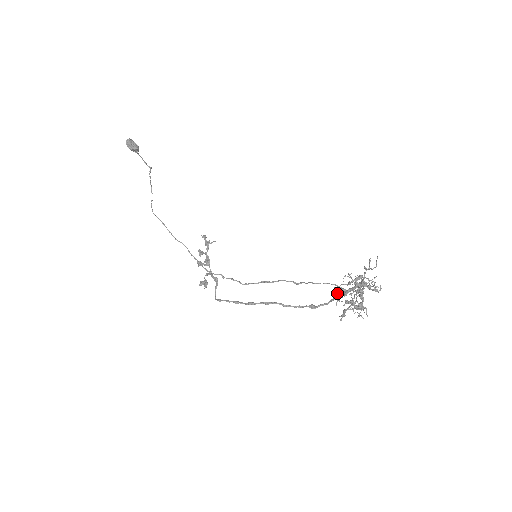
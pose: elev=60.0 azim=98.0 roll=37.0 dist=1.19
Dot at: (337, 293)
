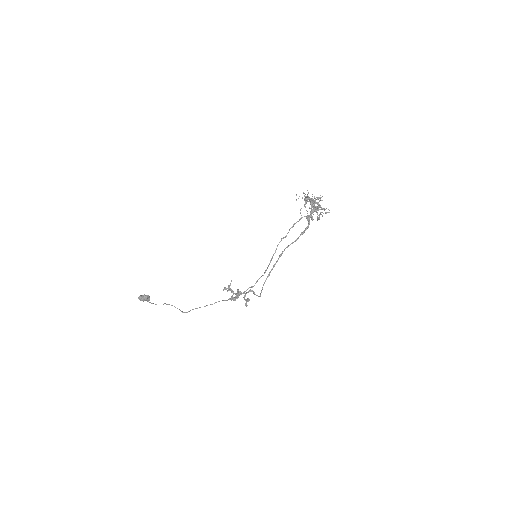
Dot at: (308, 221)
